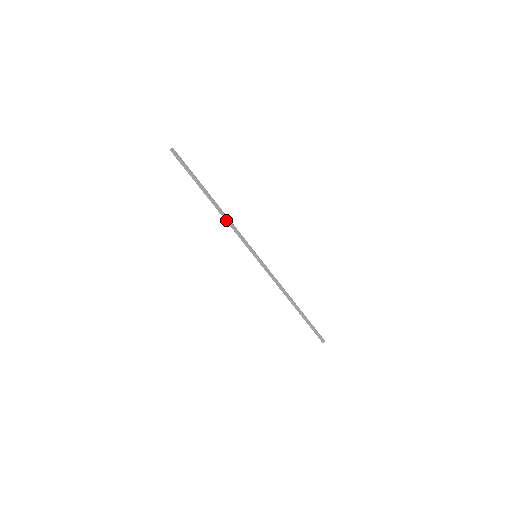
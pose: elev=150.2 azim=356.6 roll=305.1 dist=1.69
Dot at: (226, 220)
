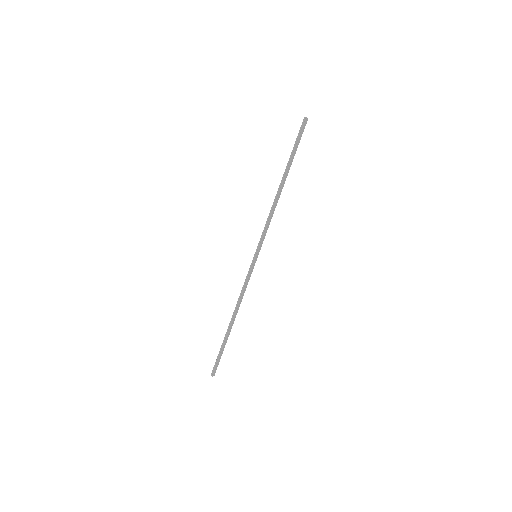
Dot at: (272, 207)
